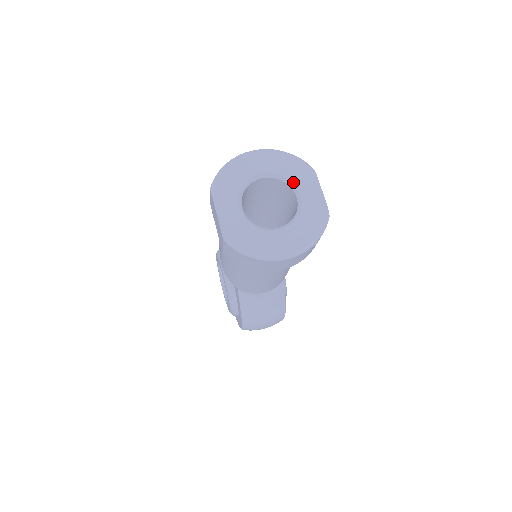
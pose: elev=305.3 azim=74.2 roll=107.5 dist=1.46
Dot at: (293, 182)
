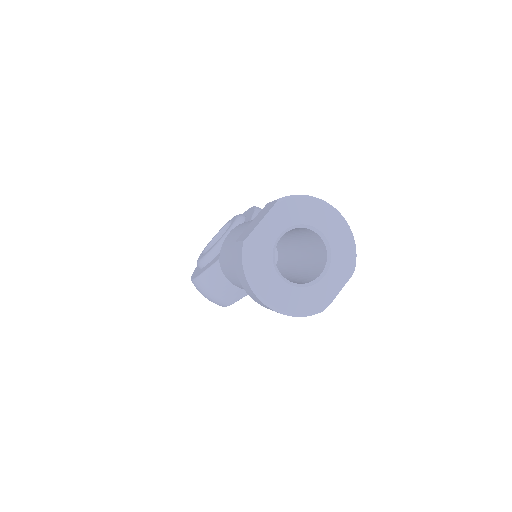
Dot at: (332, 262)
